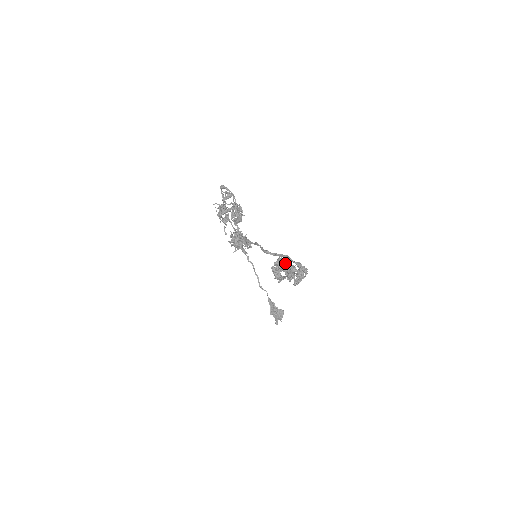
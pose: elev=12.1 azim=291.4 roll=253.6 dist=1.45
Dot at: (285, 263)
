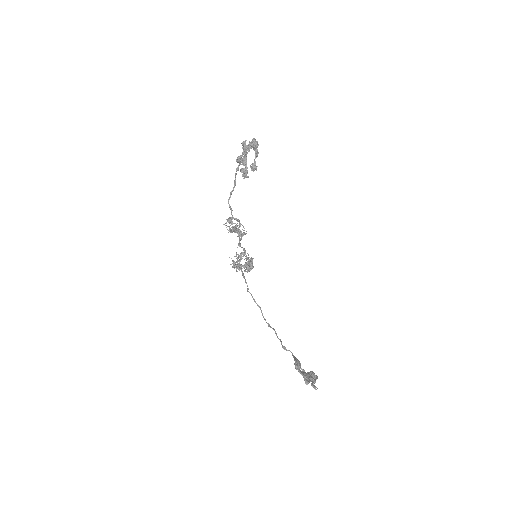
Dot at: (246, 156)
